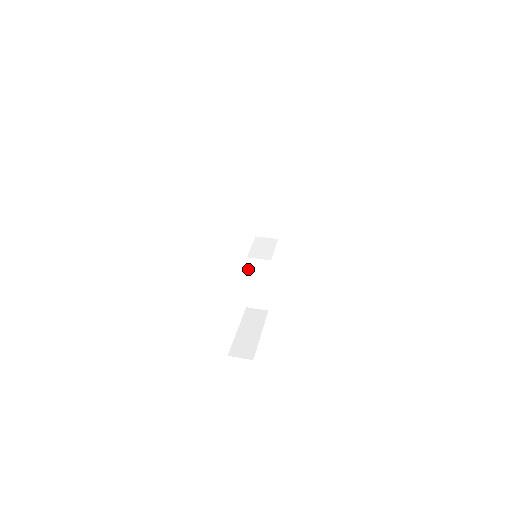
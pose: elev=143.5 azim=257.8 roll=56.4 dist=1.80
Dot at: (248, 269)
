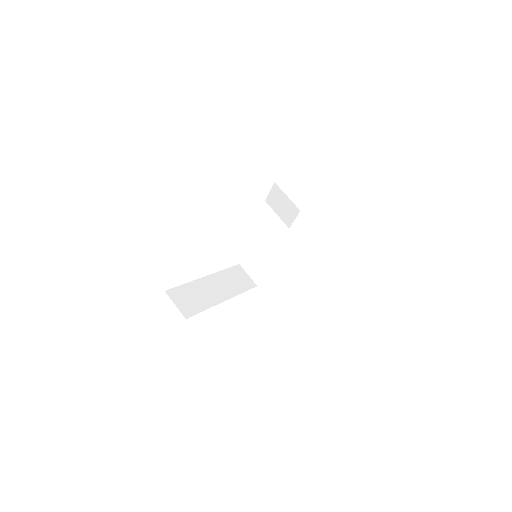
Dot at: occluded
